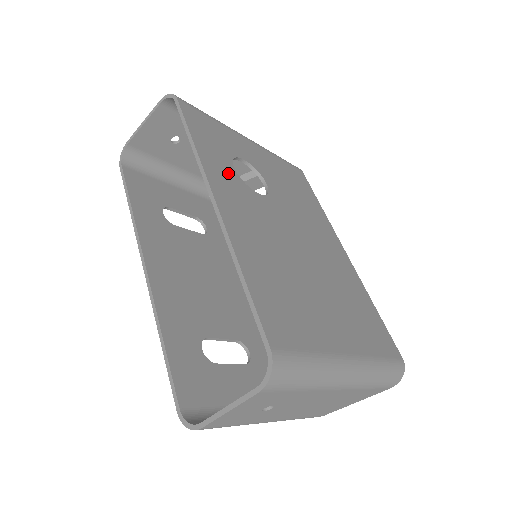
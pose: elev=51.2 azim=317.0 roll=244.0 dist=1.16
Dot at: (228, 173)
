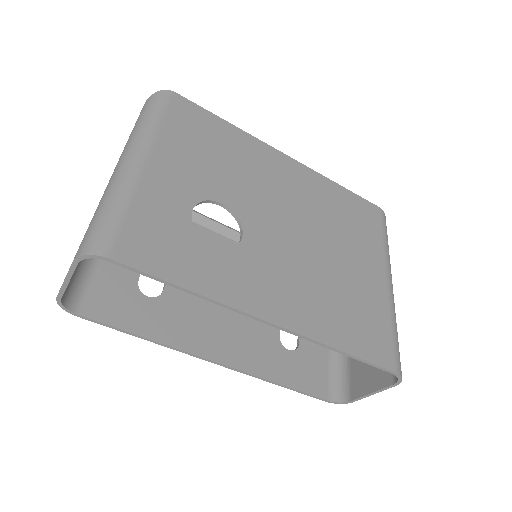
Dot at: (226, 266)
